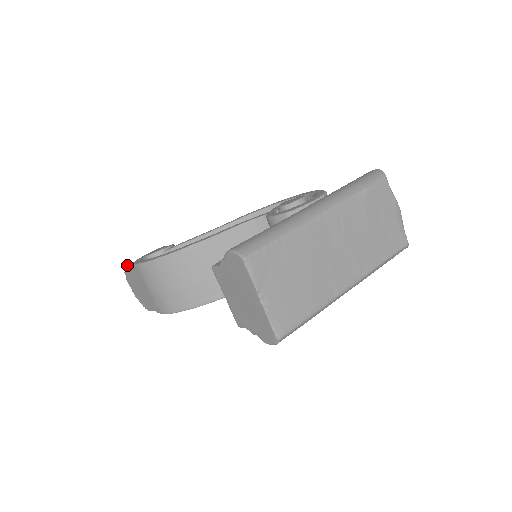
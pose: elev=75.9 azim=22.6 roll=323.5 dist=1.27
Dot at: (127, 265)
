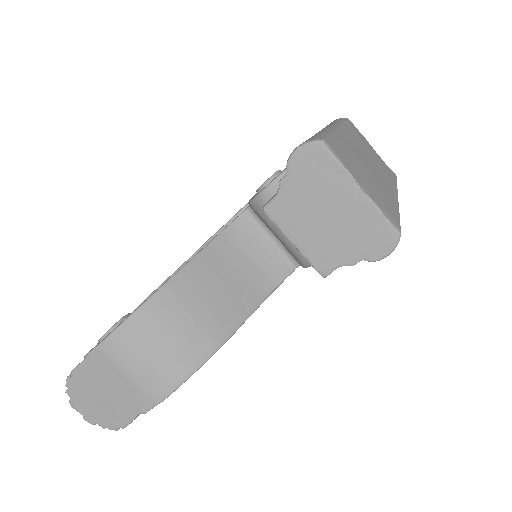
Dot at: (73, 369)
